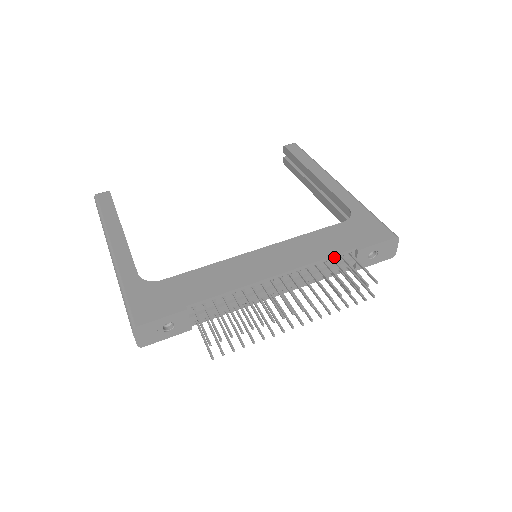
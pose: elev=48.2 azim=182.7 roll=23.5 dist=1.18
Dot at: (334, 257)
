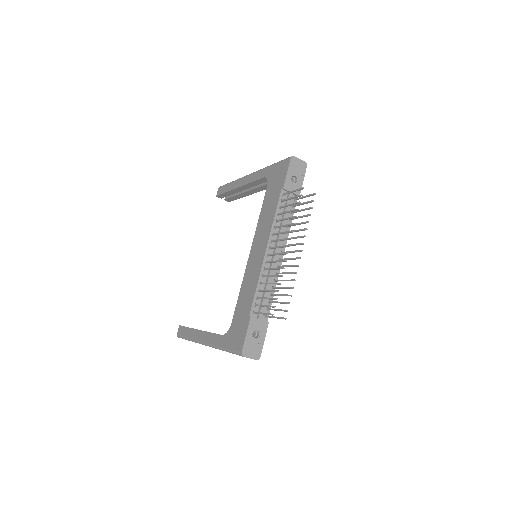
Dot at: (278, 206)
